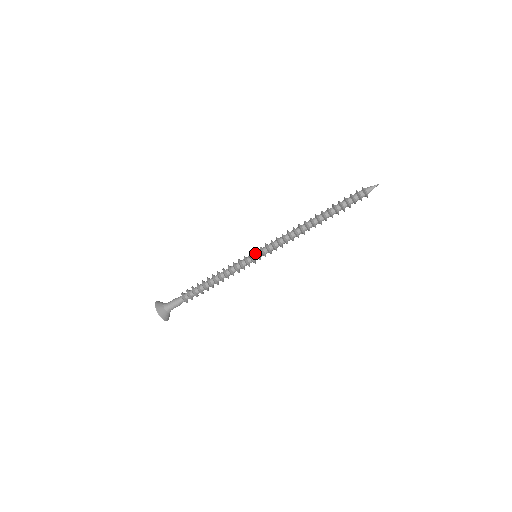
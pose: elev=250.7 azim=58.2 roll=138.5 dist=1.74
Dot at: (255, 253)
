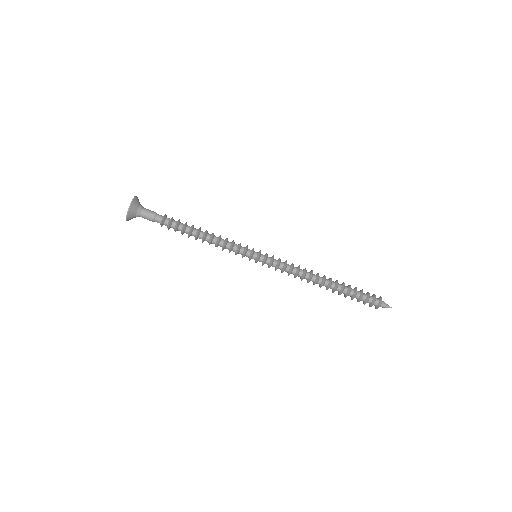
Dot at: (259, 255)
